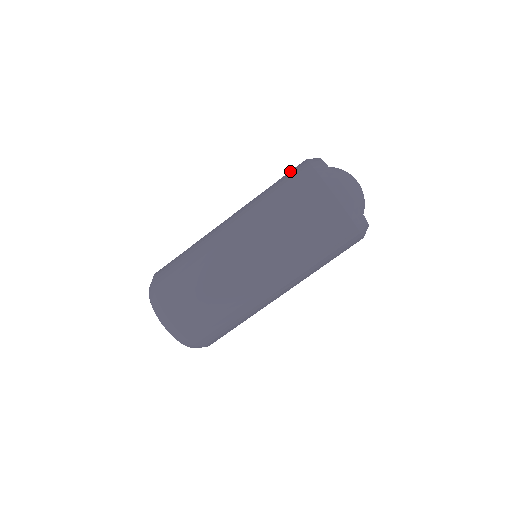
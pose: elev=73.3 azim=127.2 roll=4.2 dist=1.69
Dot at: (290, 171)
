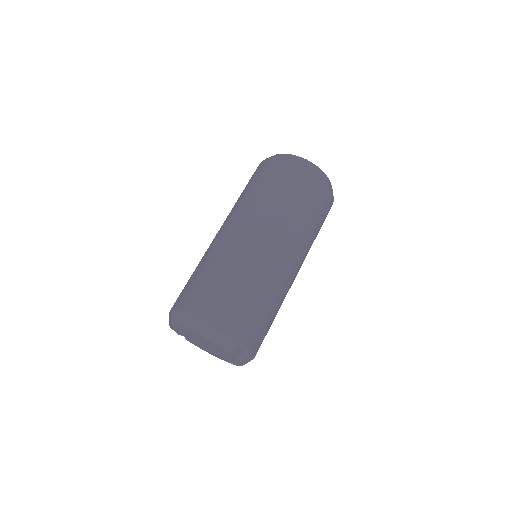
Dot at: occluded
